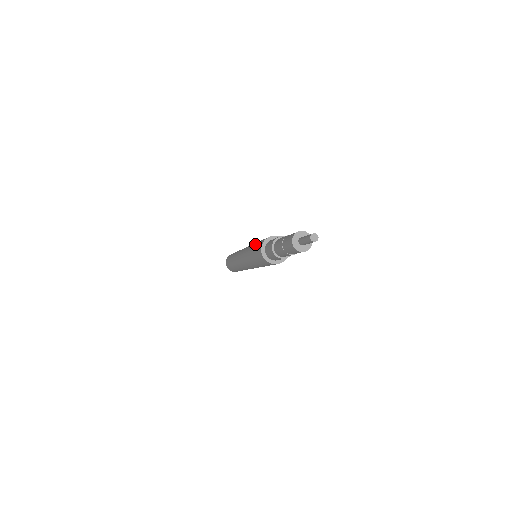
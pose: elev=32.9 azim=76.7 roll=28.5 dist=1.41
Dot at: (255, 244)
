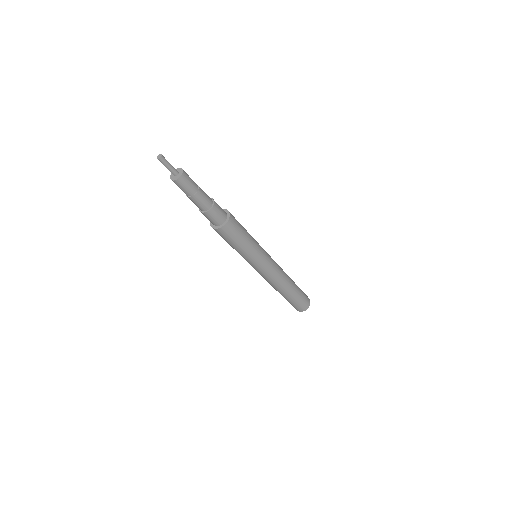
Dot at: occluded
